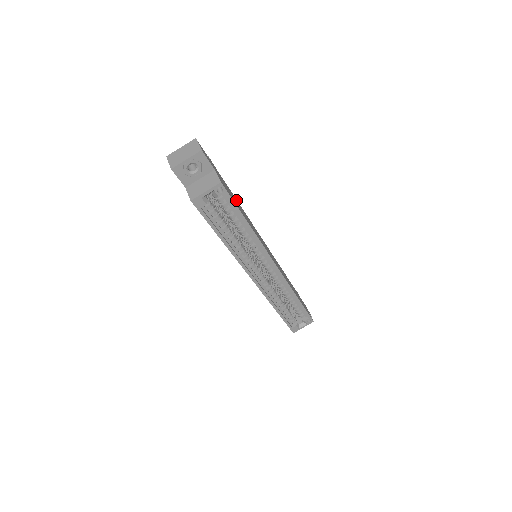
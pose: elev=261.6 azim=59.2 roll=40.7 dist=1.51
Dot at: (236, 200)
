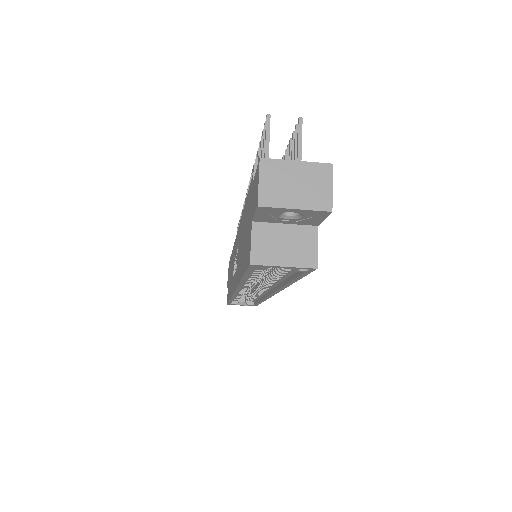
Dot at: occluded
